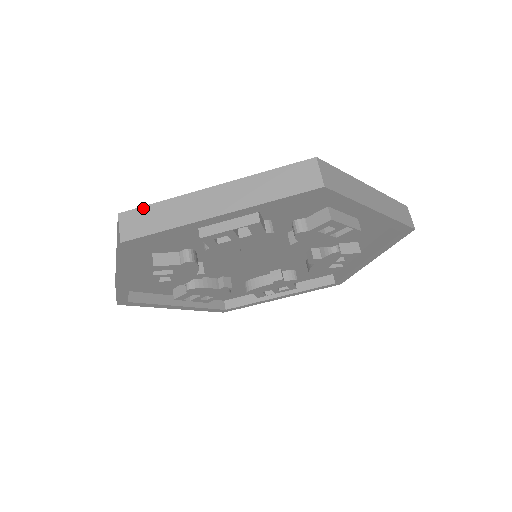
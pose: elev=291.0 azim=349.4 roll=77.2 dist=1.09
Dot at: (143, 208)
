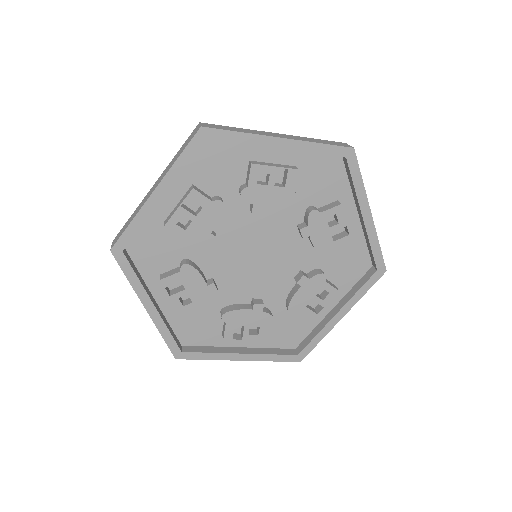
Dot at: (221, 125)
